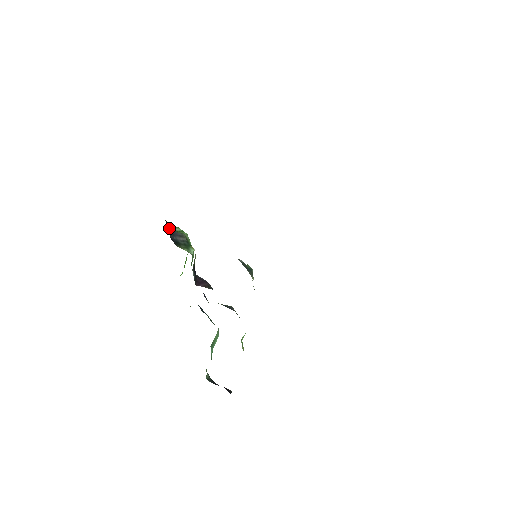
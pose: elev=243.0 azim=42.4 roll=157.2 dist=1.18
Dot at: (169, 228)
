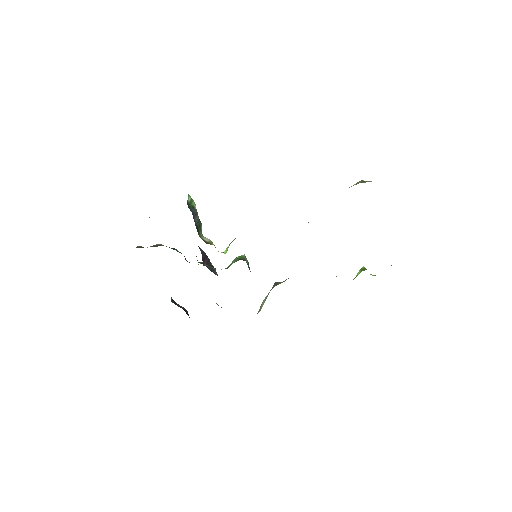
Dot at: occluded
